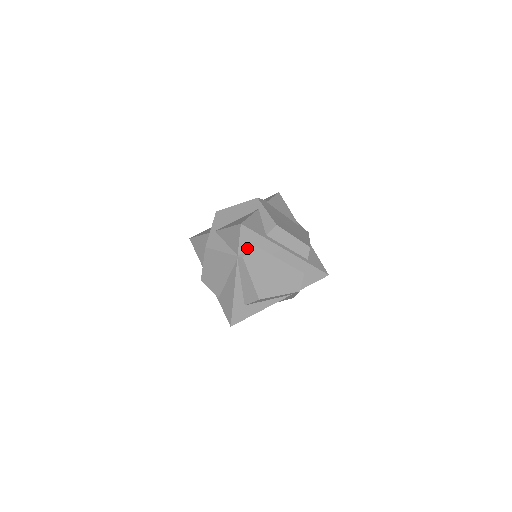
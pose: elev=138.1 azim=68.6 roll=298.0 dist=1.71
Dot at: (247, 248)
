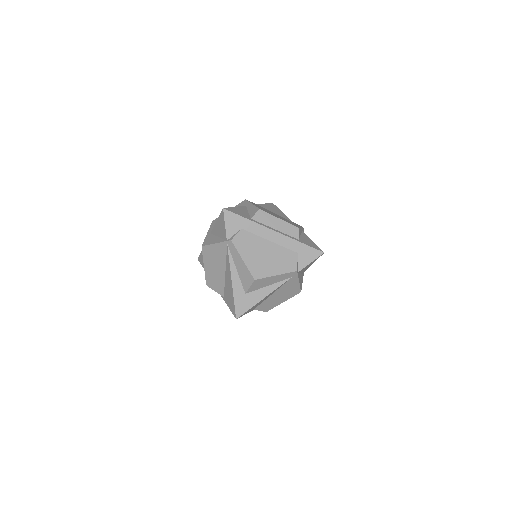
Dot at: (234, 232)
